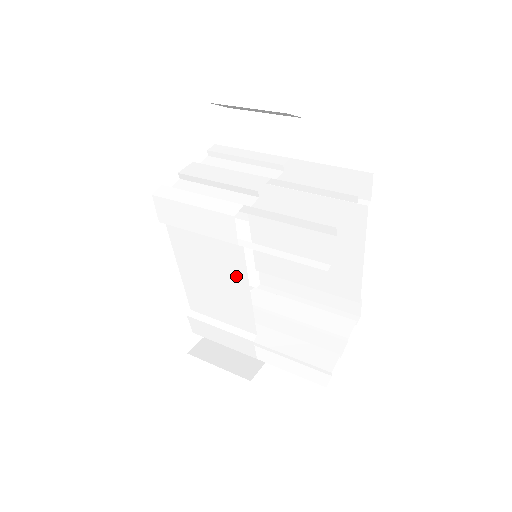
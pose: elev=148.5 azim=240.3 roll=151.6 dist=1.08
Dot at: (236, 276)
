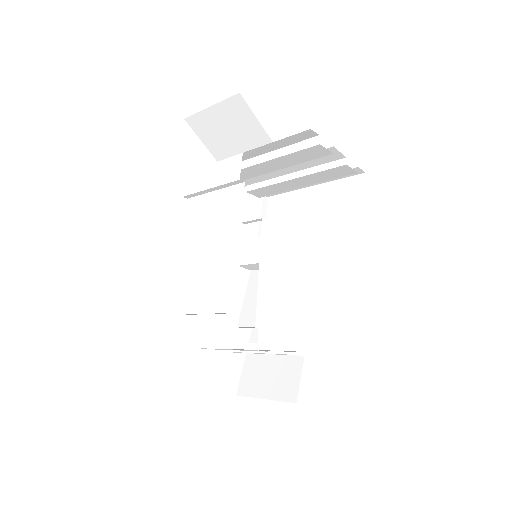
Dot at: (231, 231)
